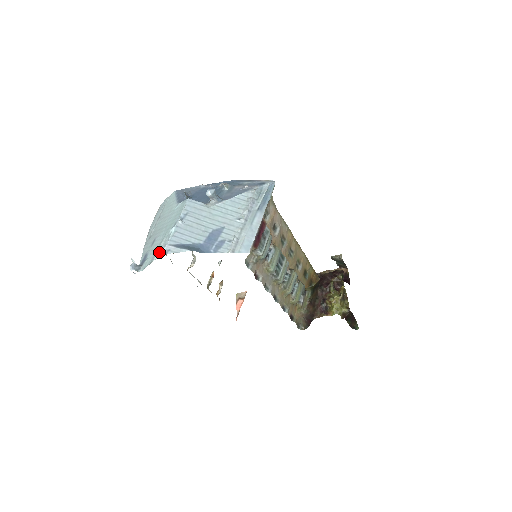
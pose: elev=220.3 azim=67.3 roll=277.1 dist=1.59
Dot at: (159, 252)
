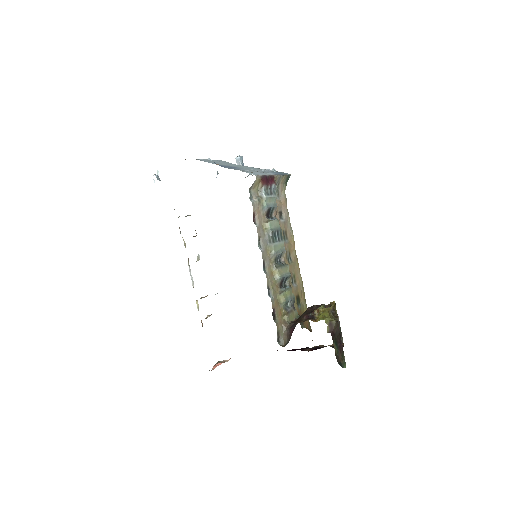
Dot at: occluded
